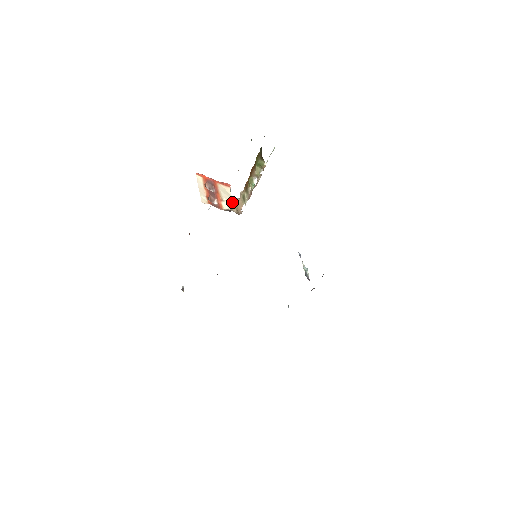
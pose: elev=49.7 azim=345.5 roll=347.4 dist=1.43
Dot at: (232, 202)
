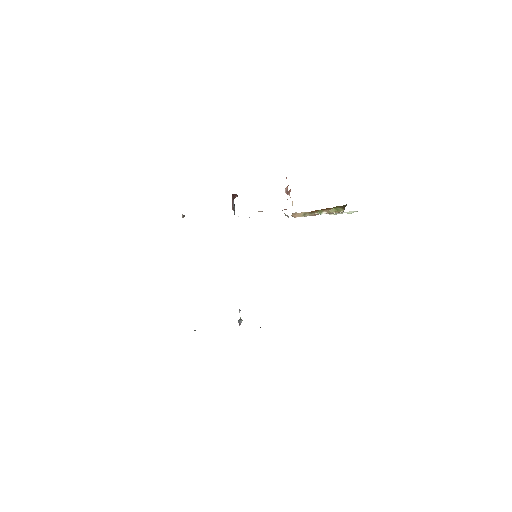
Dot at: occluded
